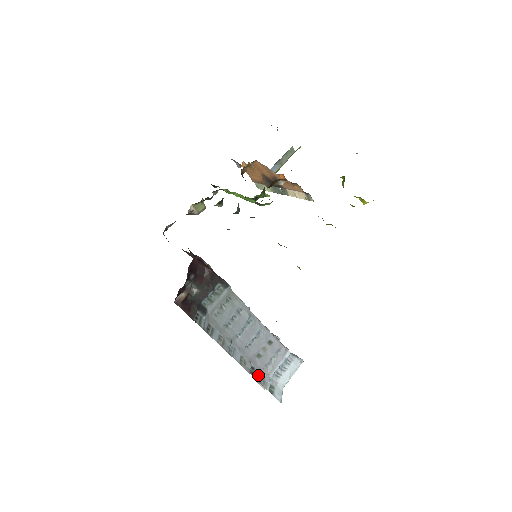
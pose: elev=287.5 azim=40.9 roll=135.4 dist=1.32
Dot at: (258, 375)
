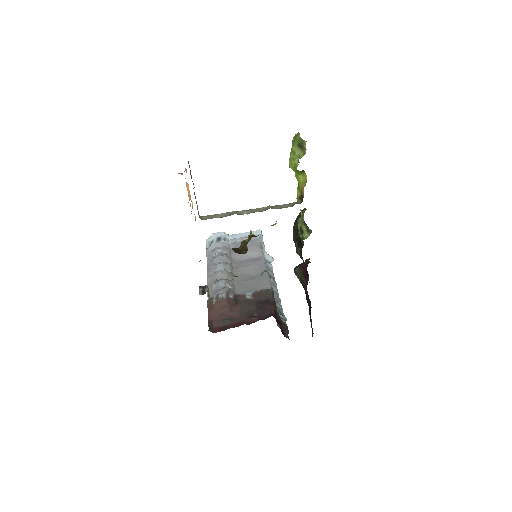
Dot at: (270, 273)
